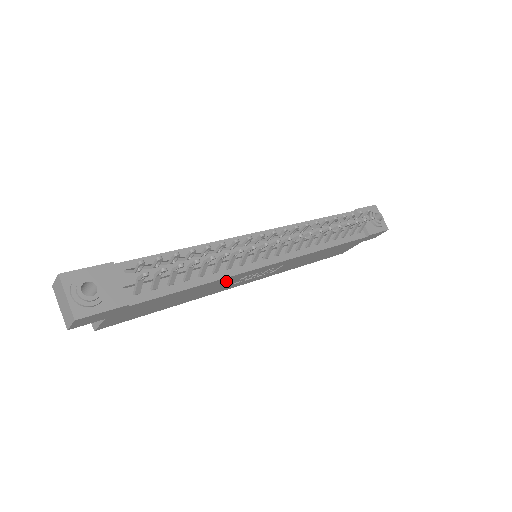
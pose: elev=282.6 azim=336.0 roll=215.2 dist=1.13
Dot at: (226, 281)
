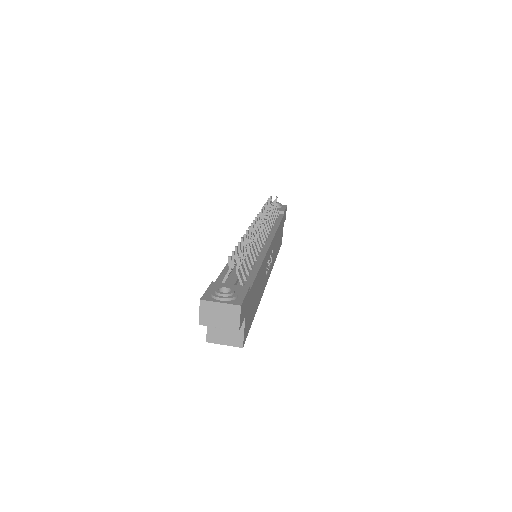
Dot at: (264, 268)
